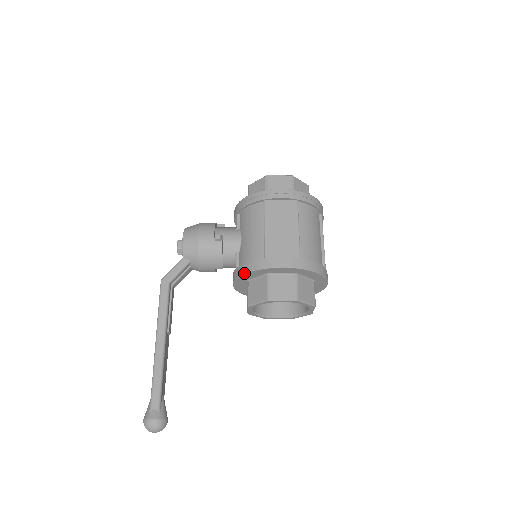
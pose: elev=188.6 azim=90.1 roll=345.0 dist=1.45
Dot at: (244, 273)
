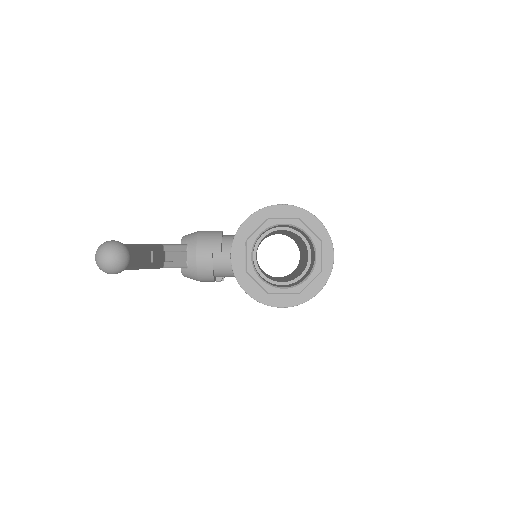
Dot at: occluded
